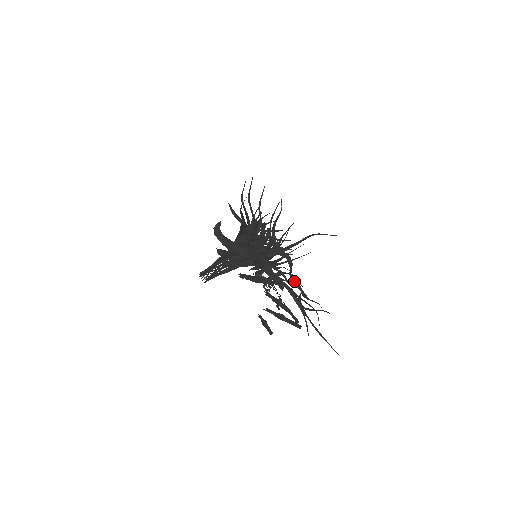
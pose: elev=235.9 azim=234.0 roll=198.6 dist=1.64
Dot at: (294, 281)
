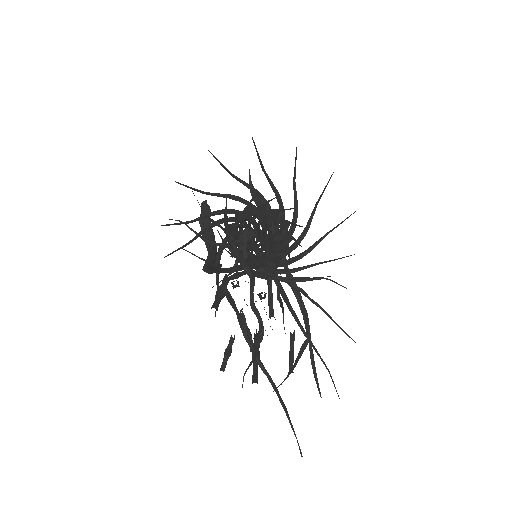
Dot at: (257, 316)
